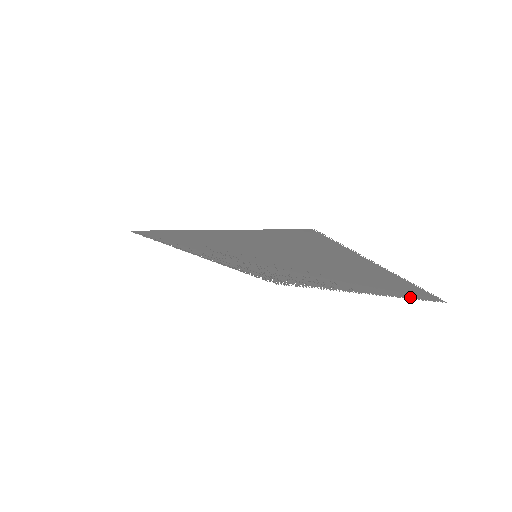
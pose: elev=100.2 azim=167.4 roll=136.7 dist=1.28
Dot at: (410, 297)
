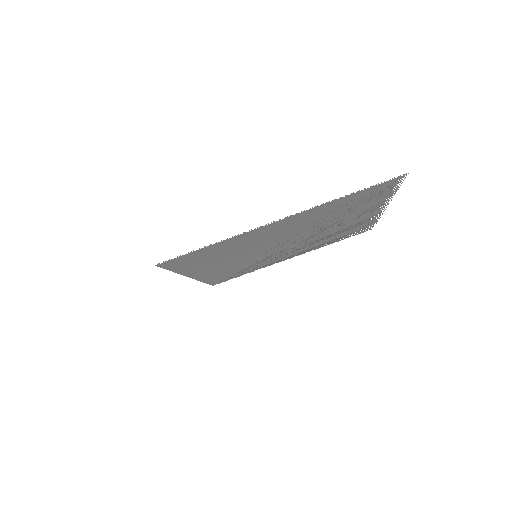
Dot at: (388, 190)
